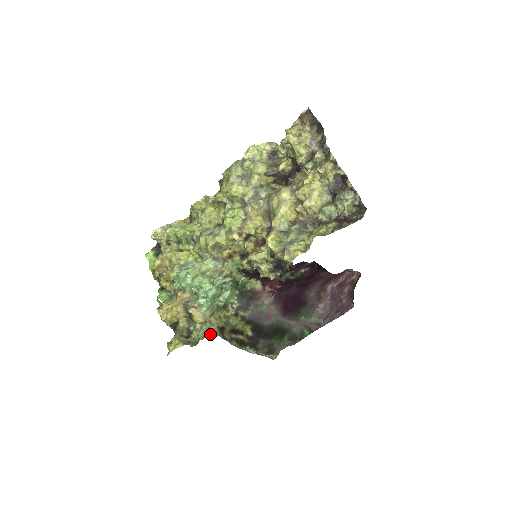
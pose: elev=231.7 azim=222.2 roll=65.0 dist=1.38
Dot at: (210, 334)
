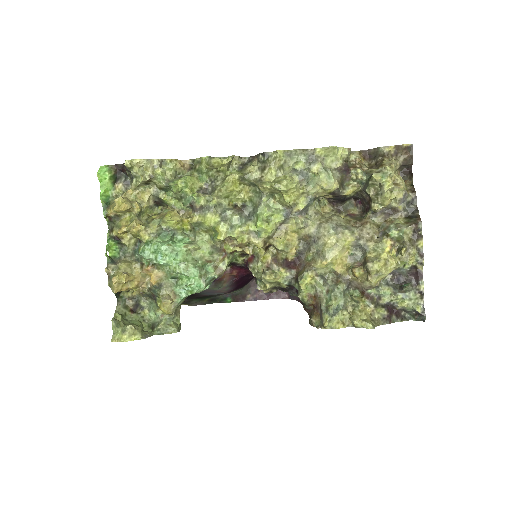
Dot at: (176, 331)
